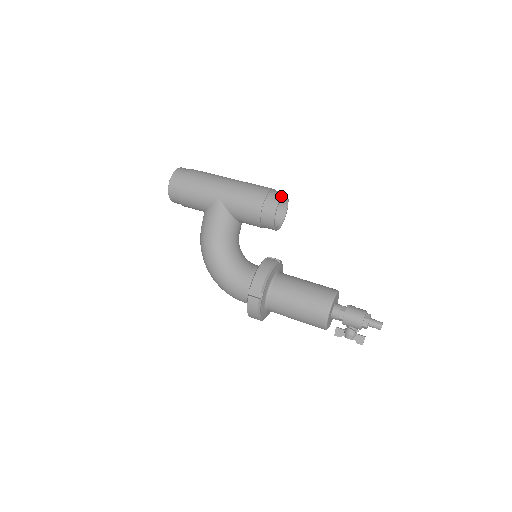
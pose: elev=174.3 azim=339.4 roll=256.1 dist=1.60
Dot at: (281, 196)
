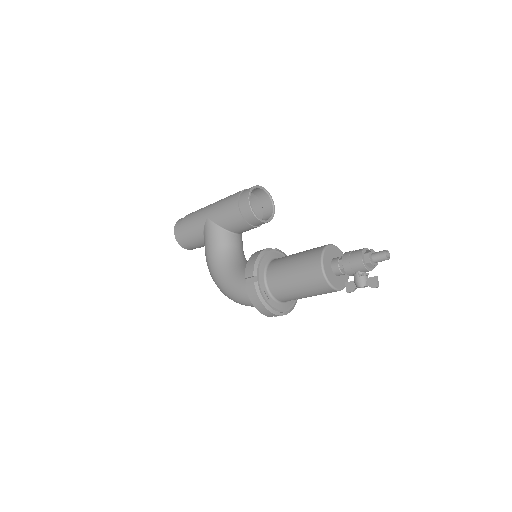
Dot at: (252, 187)
